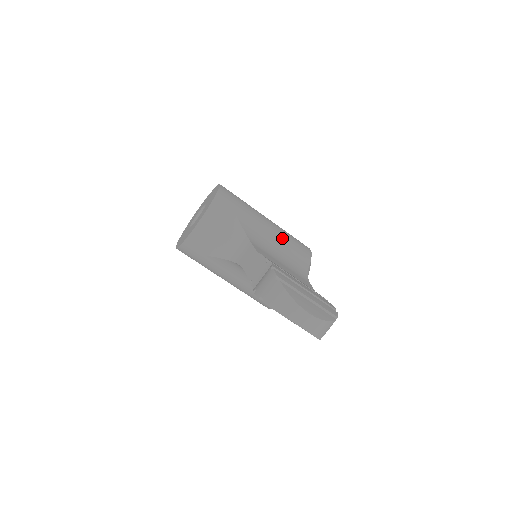
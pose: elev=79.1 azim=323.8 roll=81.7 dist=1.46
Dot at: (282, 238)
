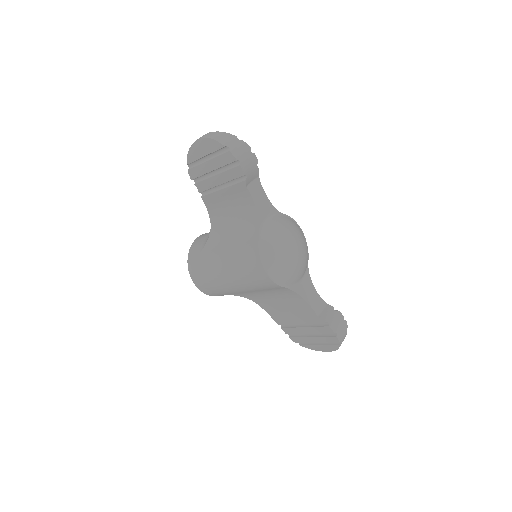
Dot at: occluded
